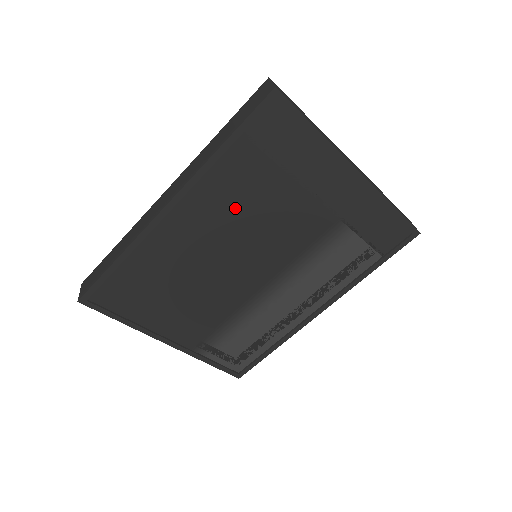
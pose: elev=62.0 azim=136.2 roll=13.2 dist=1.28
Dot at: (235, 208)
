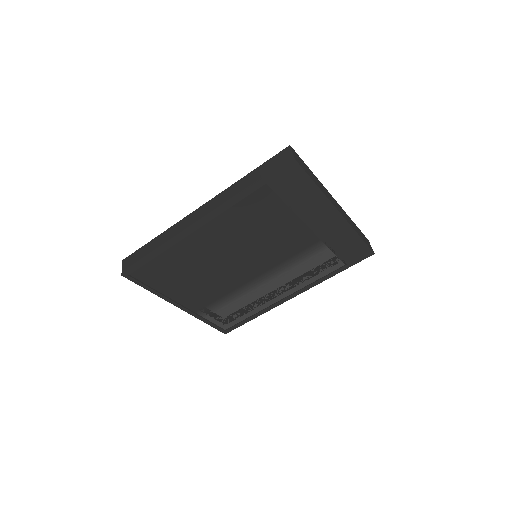
Dot at: (249, 226)
